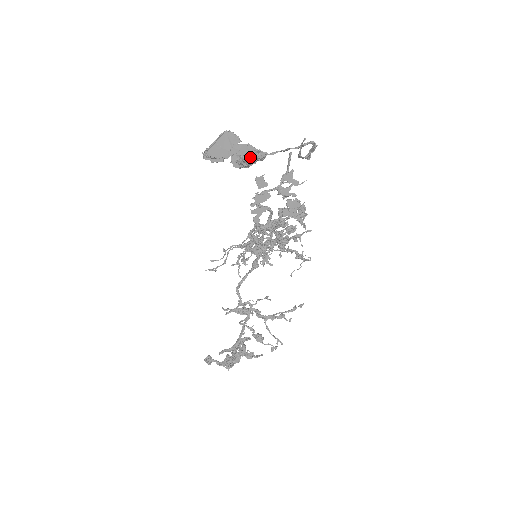
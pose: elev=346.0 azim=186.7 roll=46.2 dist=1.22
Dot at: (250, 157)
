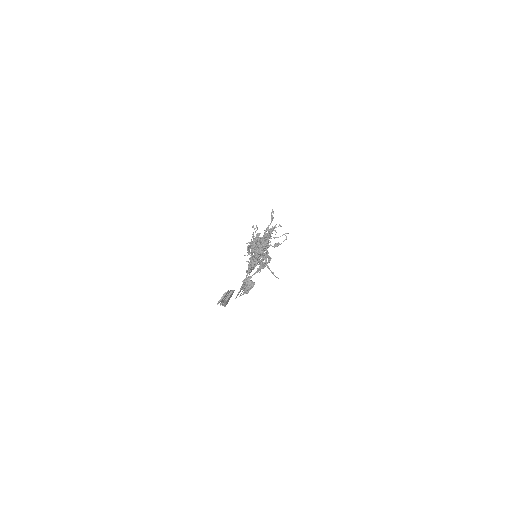
Dot at: occluded
